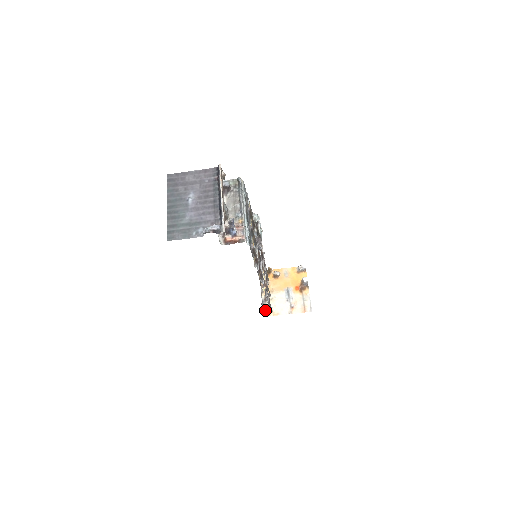
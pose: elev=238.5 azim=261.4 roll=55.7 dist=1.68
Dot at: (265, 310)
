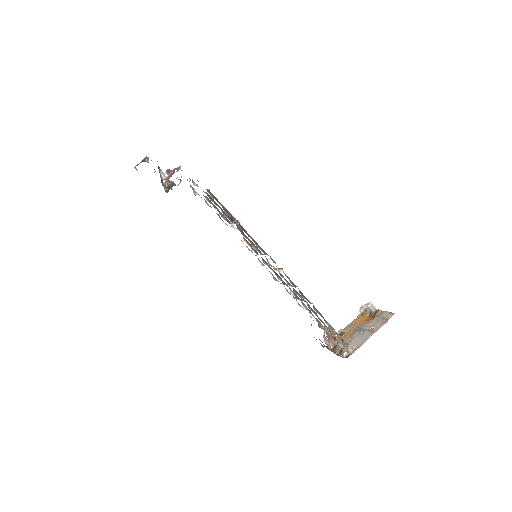
Dot at: (343, 355)
